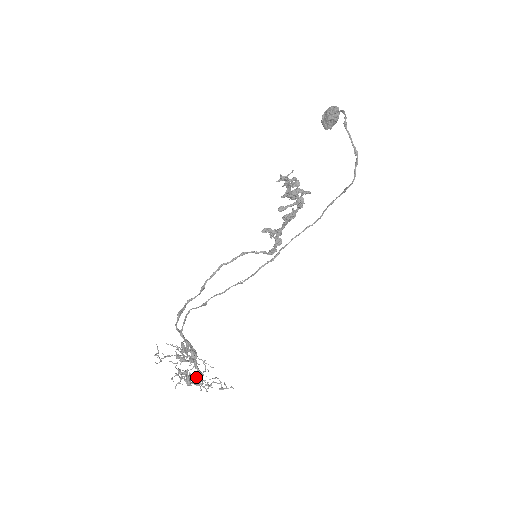
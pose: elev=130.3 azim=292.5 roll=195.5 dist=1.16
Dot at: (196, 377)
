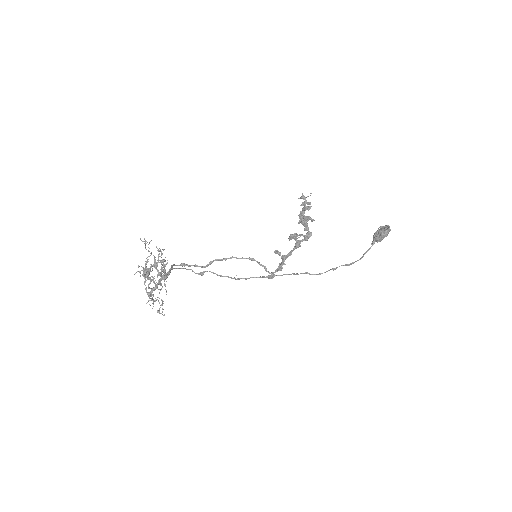
Dot at: occluded
